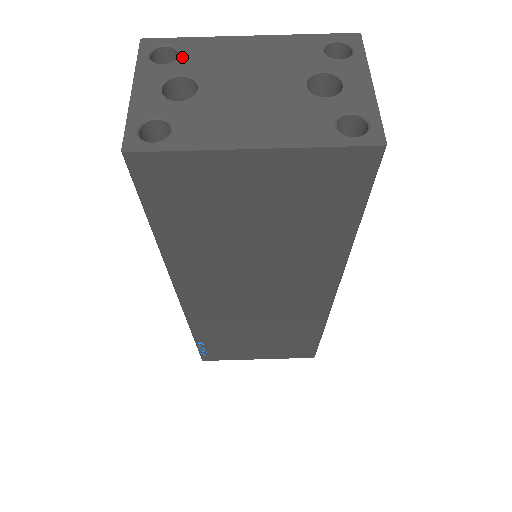
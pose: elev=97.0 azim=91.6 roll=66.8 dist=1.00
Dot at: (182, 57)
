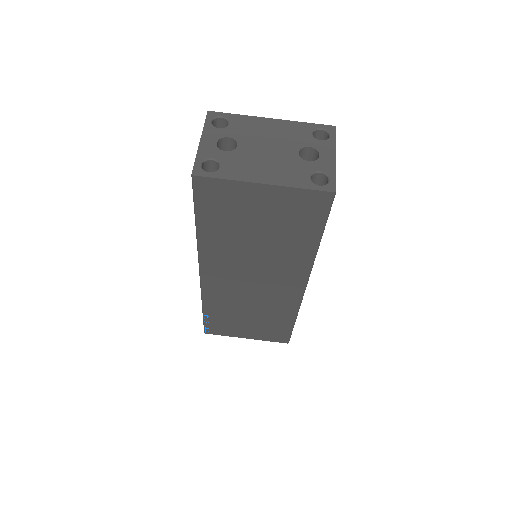
Dot at: (231, 126)
